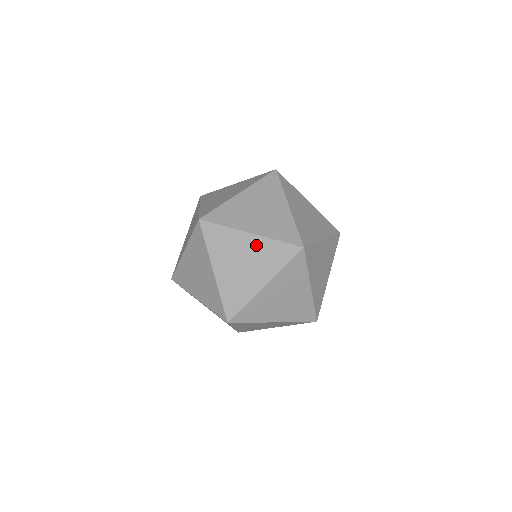
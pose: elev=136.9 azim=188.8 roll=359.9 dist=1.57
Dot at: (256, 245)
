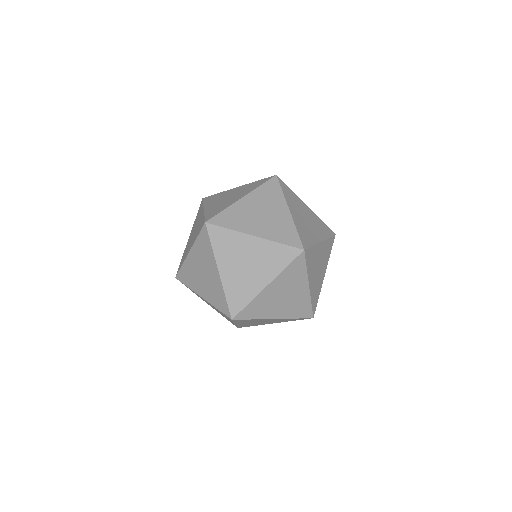
Dot at: (311, 214)
